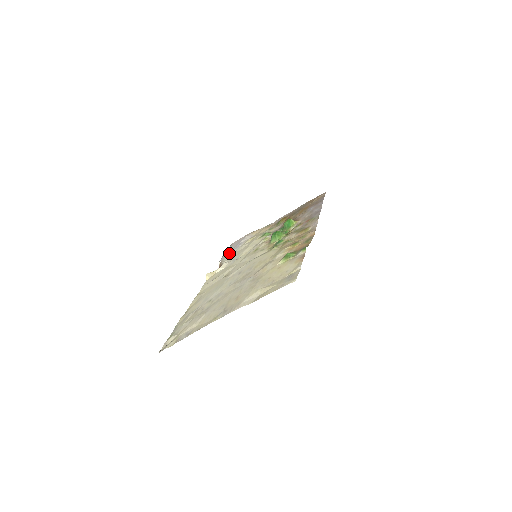
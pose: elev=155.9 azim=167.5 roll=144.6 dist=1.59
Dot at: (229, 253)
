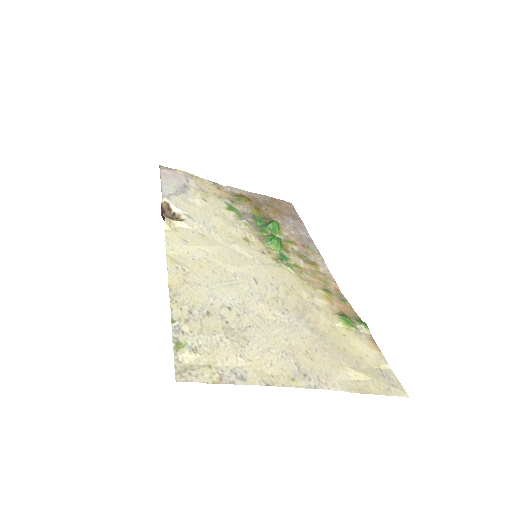
Dot at: (177, 194)
